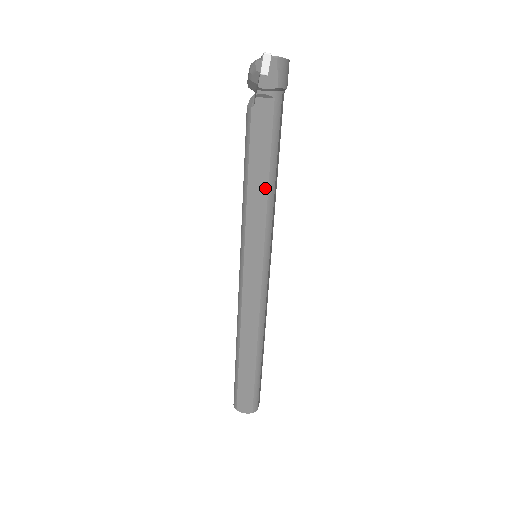
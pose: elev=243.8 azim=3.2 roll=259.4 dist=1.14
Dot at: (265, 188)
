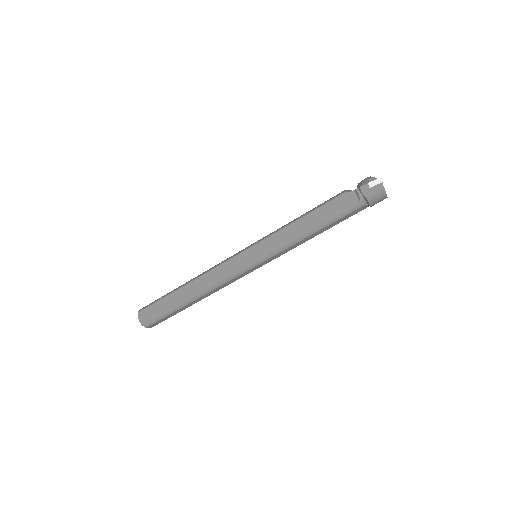
Dot at: (303, 231)
